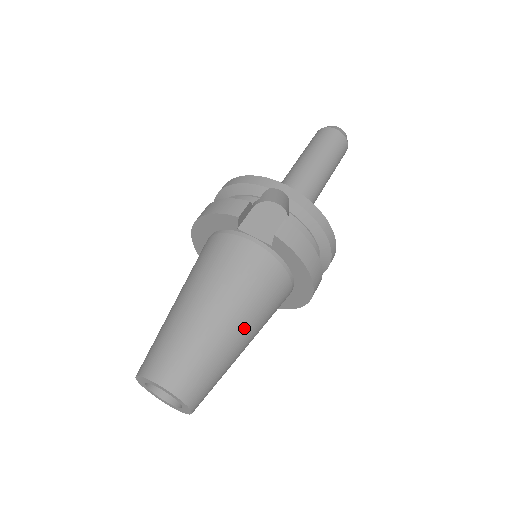
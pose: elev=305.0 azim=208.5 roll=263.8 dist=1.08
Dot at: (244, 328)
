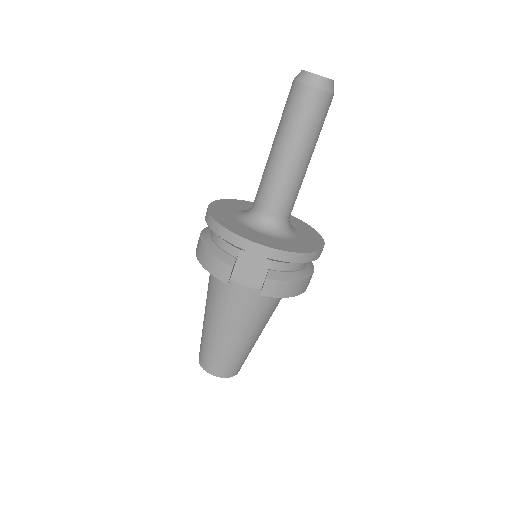
Dot at: (257, 332)
